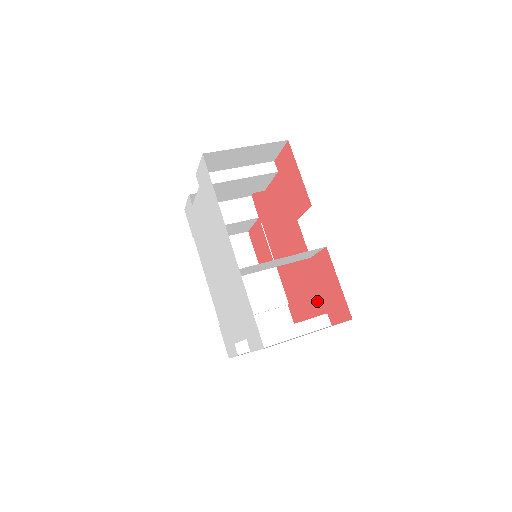
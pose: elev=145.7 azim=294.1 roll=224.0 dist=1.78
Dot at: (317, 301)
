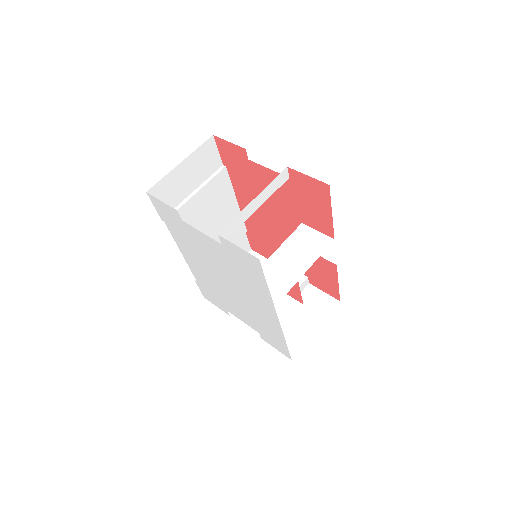
Dot at: occluded
